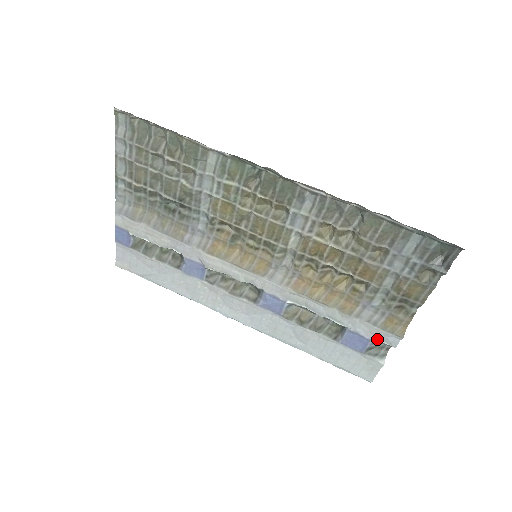
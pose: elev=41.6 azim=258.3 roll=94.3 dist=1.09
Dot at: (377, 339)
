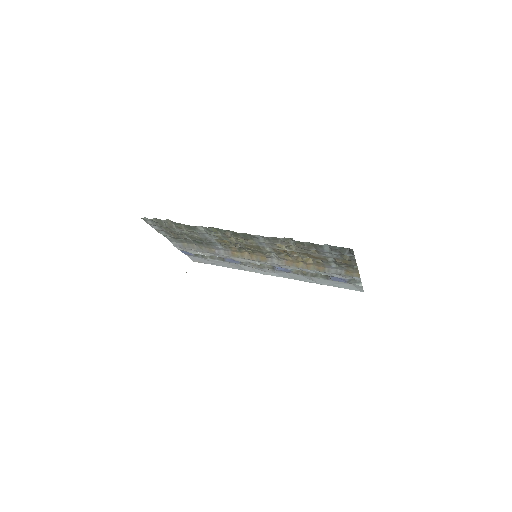
Dot at: (348, 278)
